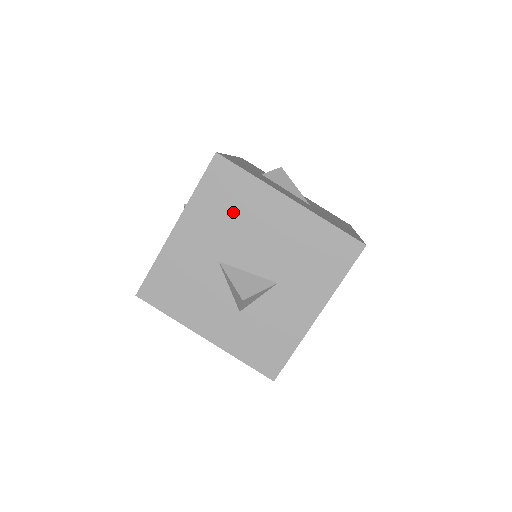
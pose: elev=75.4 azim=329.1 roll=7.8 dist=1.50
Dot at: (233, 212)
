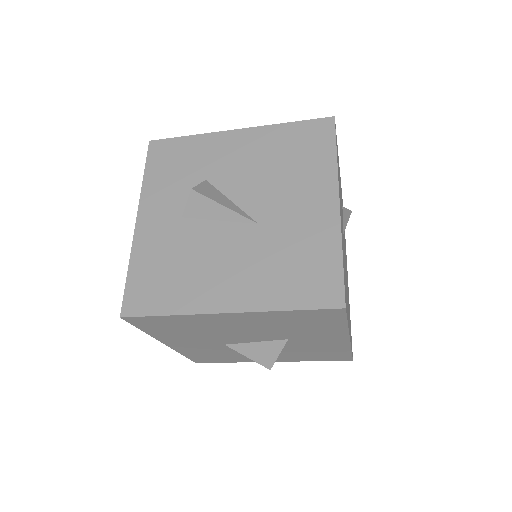
Dot at: (192, 330)
